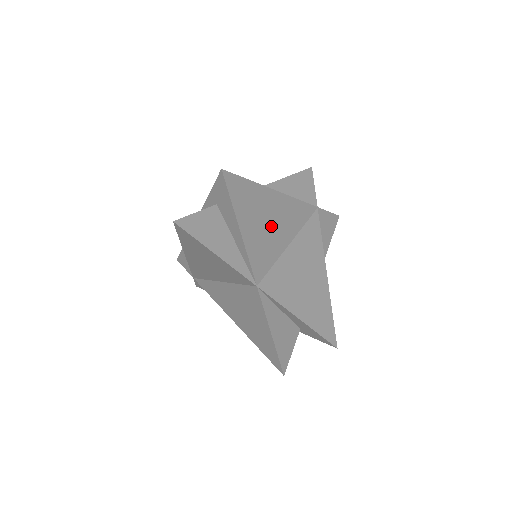
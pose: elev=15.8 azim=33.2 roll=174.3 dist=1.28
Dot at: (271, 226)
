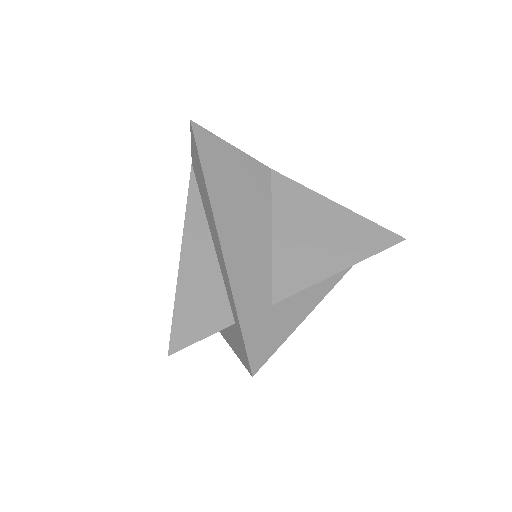
Dot at: occluded
